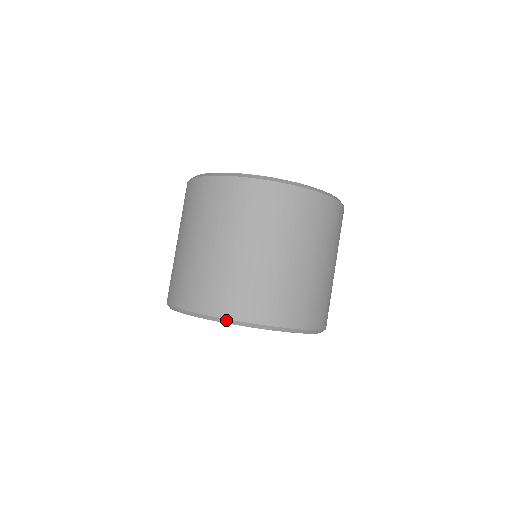
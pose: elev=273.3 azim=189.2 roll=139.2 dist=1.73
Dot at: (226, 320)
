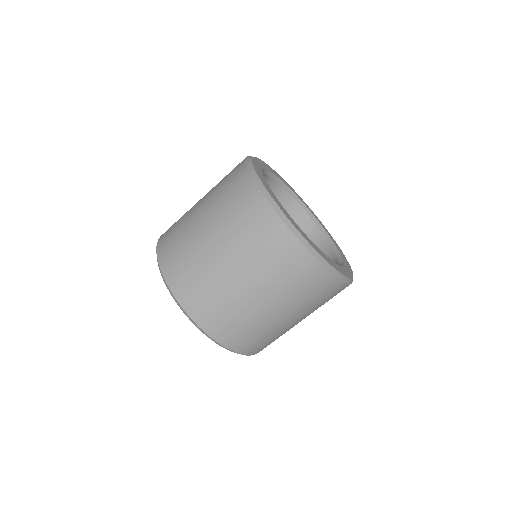
Dot at: (164, 280)
